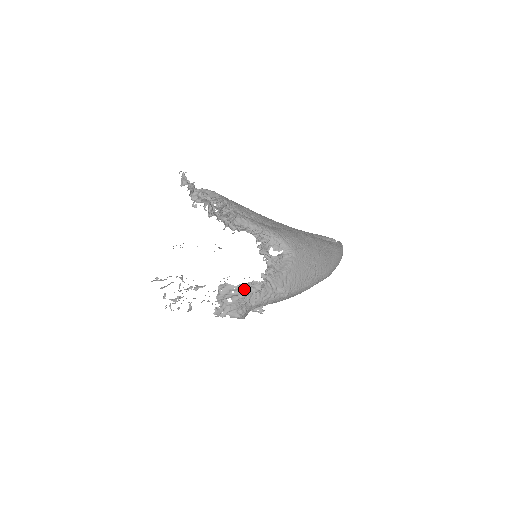
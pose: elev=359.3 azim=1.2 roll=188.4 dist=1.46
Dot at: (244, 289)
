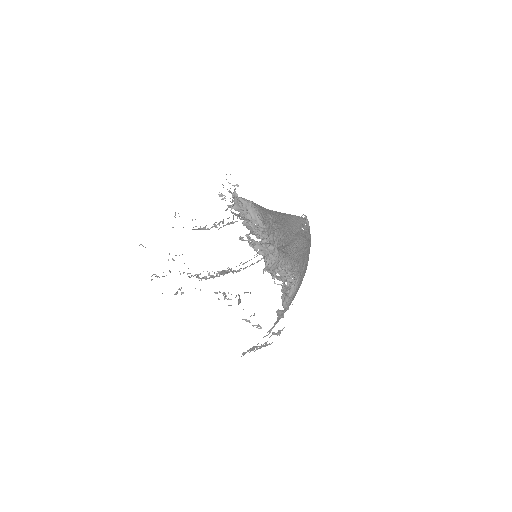
Dot at: occluded
